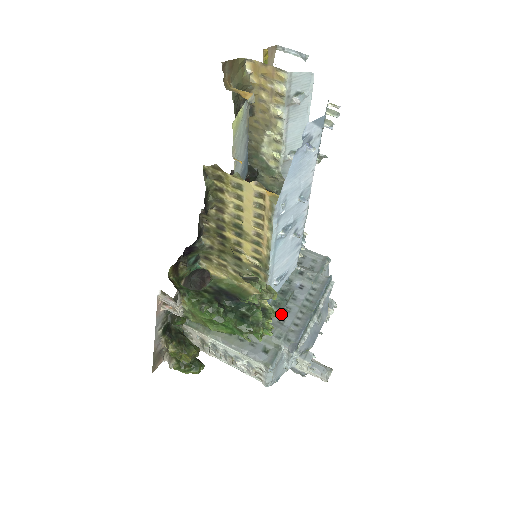
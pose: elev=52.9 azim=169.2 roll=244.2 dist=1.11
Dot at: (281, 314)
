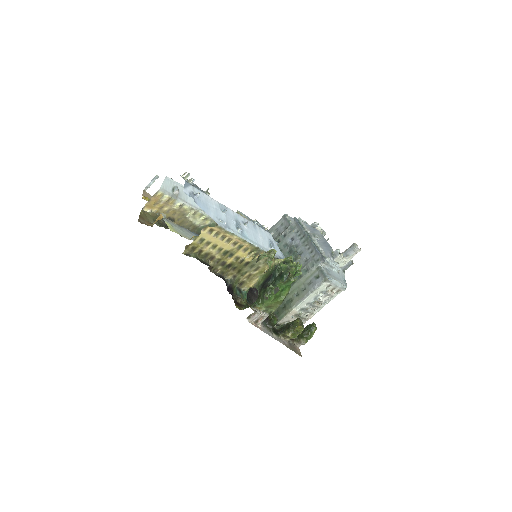
Dot at: (301, 258)
